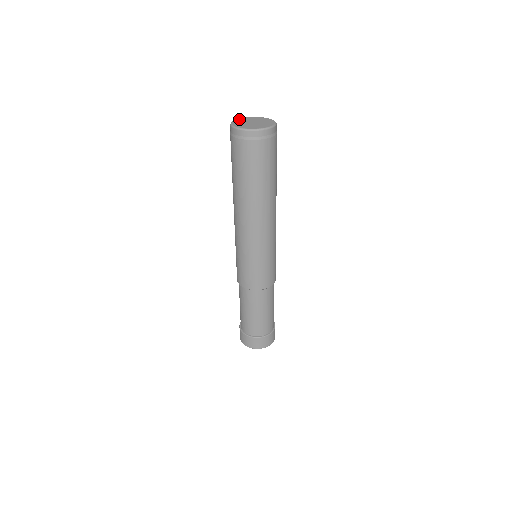
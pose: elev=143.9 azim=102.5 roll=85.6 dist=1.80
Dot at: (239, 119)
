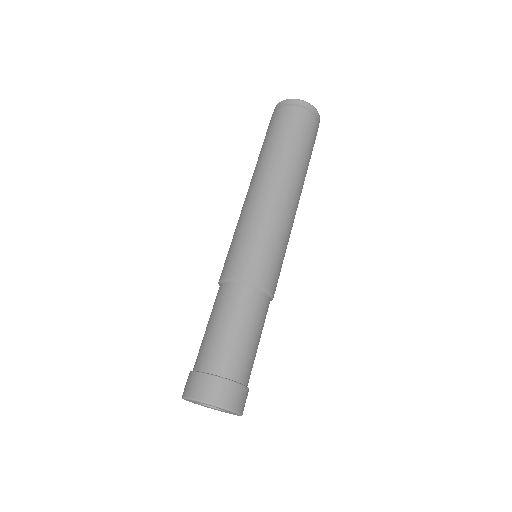
Dot at: occluded
